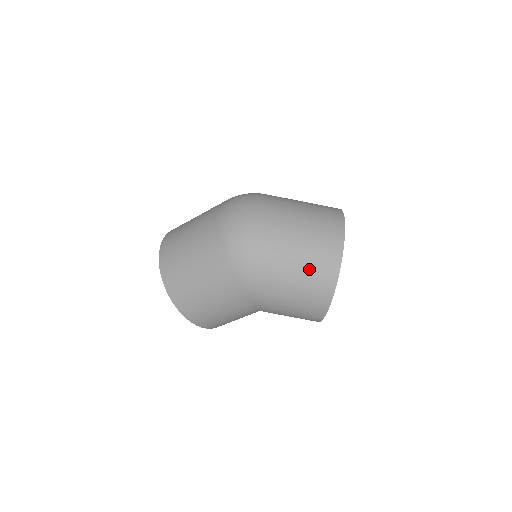
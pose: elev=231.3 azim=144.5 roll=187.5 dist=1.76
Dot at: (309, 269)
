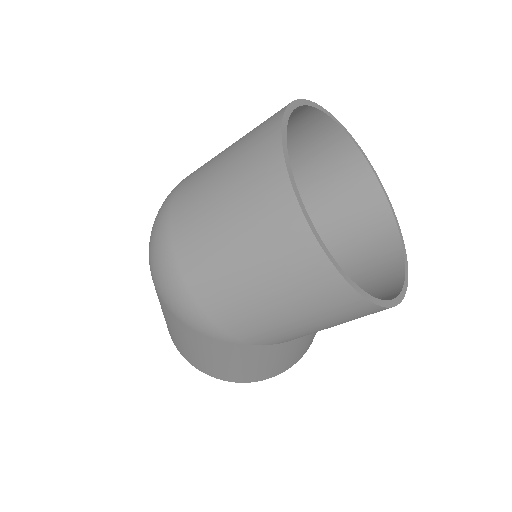
Dot at: (273, 273)
